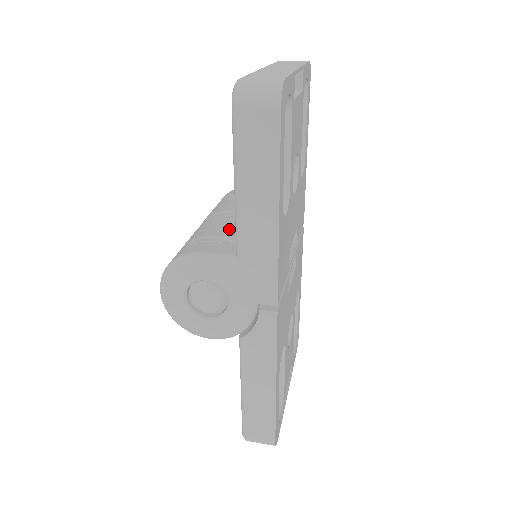
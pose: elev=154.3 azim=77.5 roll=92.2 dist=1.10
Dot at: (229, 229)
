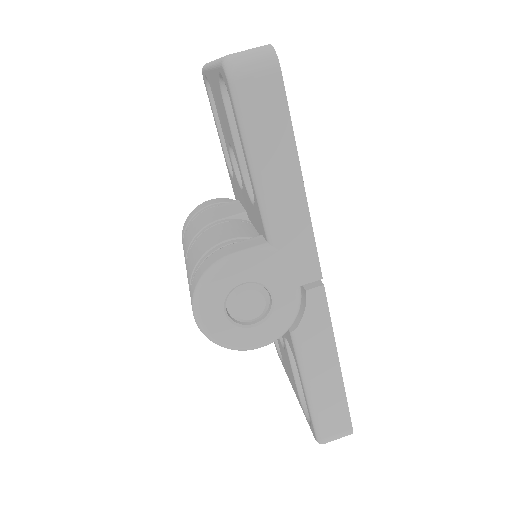
Dot at: (233, 231)
